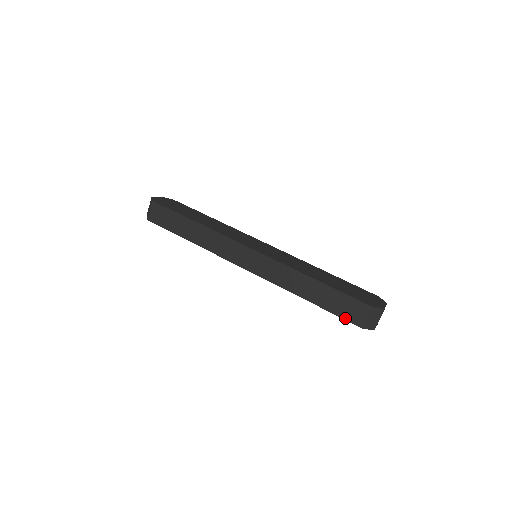
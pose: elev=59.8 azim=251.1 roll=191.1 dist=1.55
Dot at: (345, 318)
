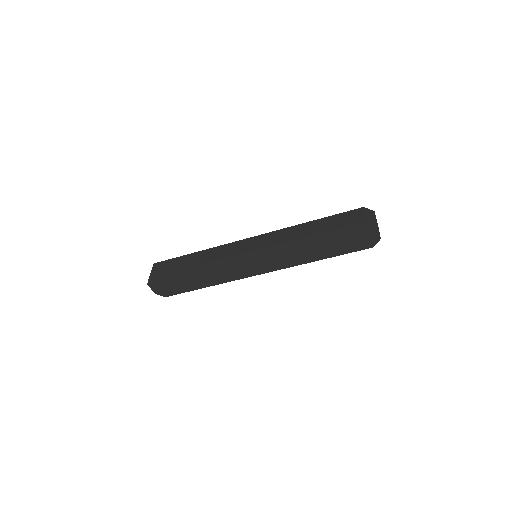
Dot at: (348, 225)
